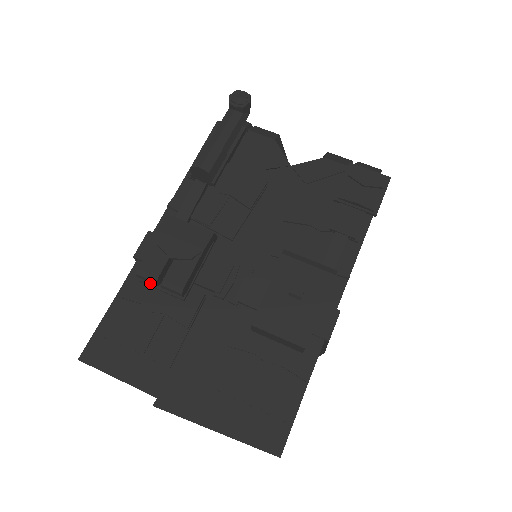
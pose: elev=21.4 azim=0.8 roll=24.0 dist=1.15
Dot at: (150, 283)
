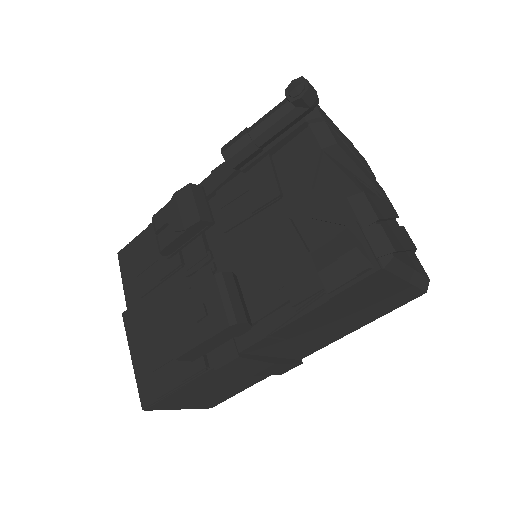
Dot at: occluded
